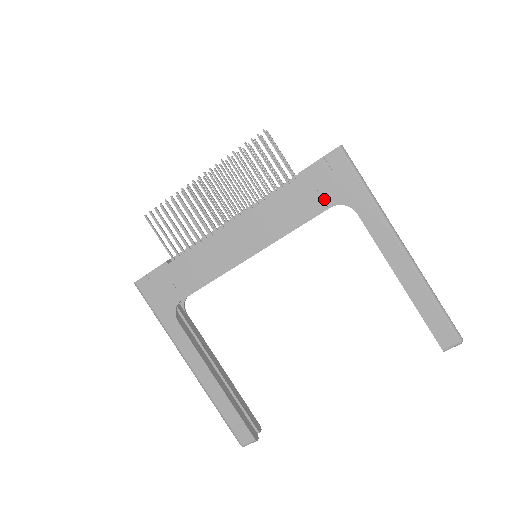
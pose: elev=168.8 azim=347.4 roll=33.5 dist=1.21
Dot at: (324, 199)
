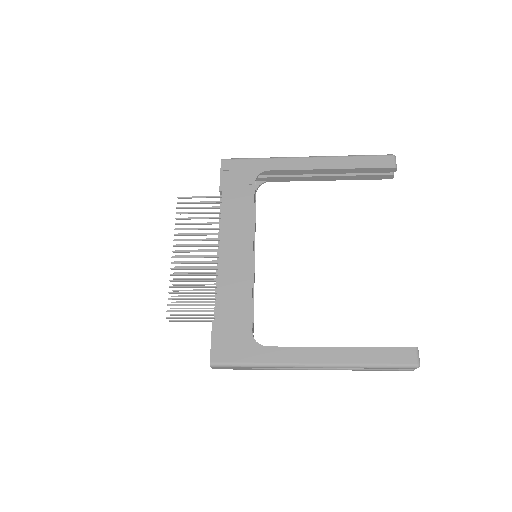
Dot at: (246, 184)
